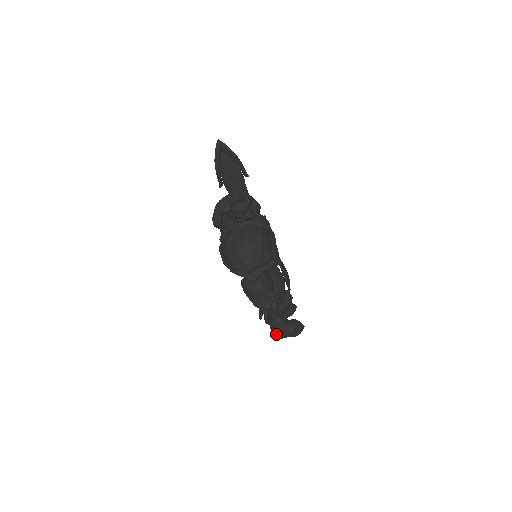
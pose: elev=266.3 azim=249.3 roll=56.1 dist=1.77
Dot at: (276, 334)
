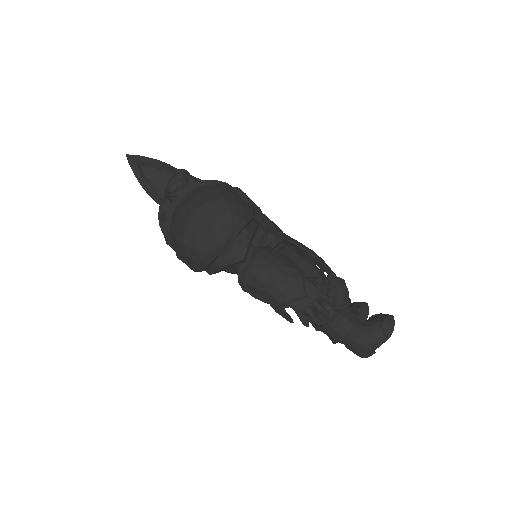
Dot at: (360, 351)
